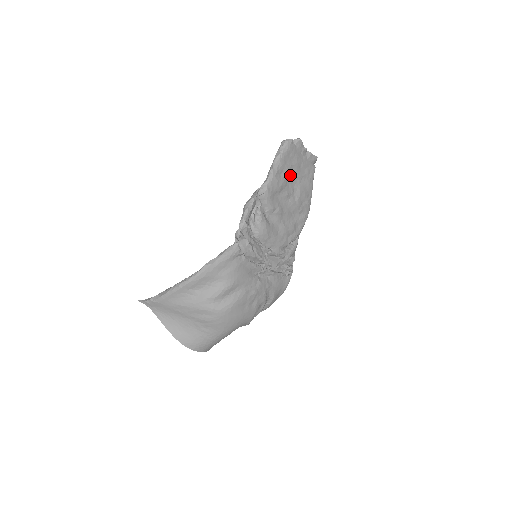
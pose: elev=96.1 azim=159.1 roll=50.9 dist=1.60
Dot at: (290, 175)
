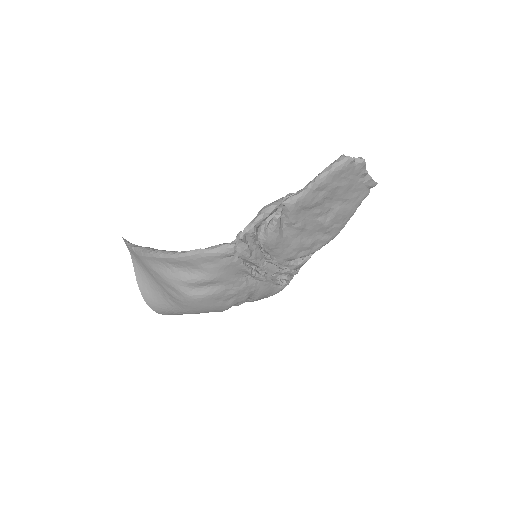
Dot at: (332, 194)
